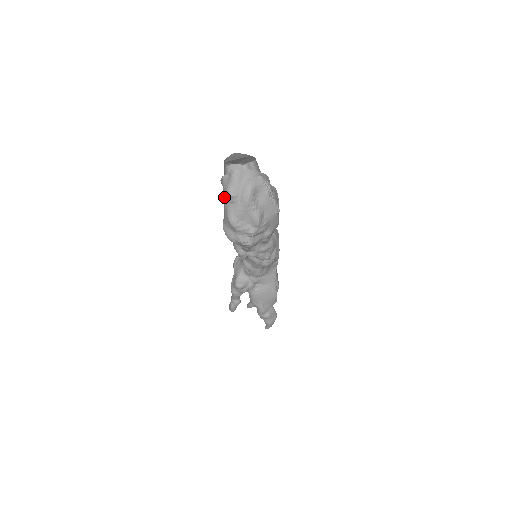
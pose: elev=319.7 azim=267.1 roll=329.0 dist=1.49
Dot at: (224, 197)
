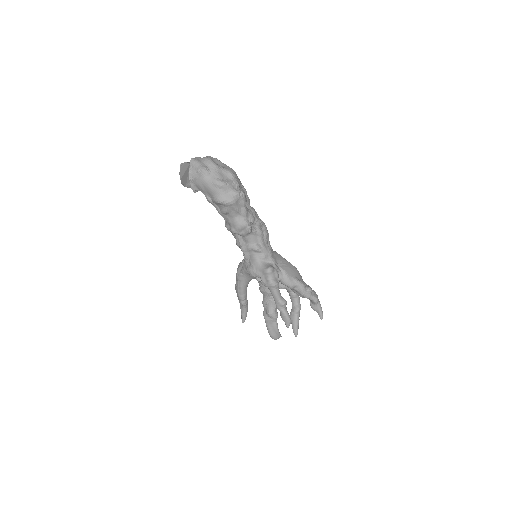
Dot at: (201, 180)
